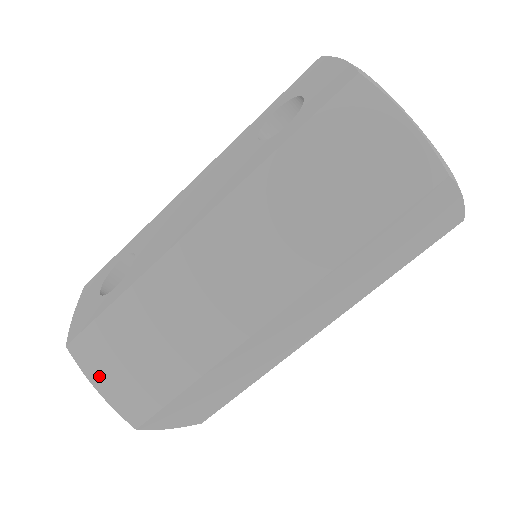
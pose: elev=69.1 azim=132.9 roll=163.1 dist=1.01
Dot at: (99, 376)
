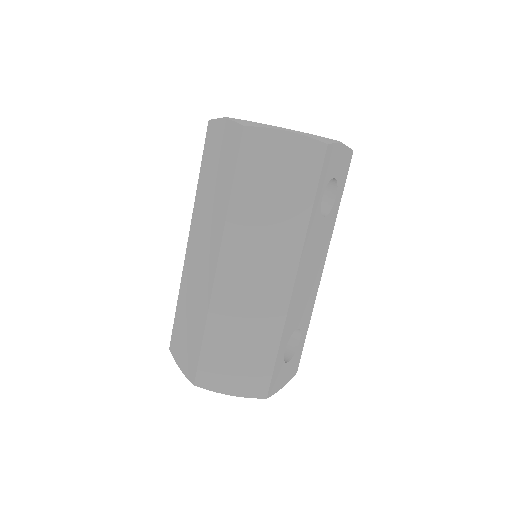
Dot at: (179, 359)
